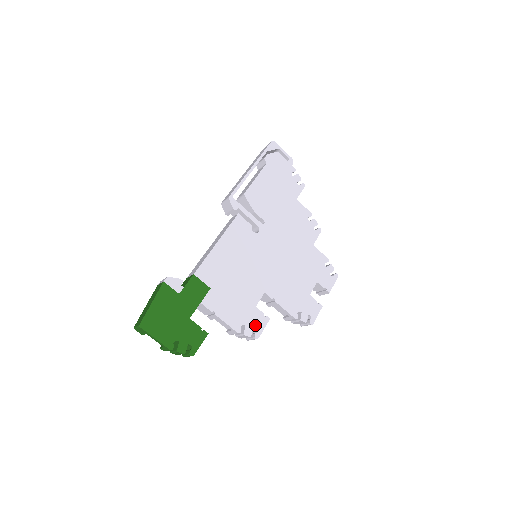
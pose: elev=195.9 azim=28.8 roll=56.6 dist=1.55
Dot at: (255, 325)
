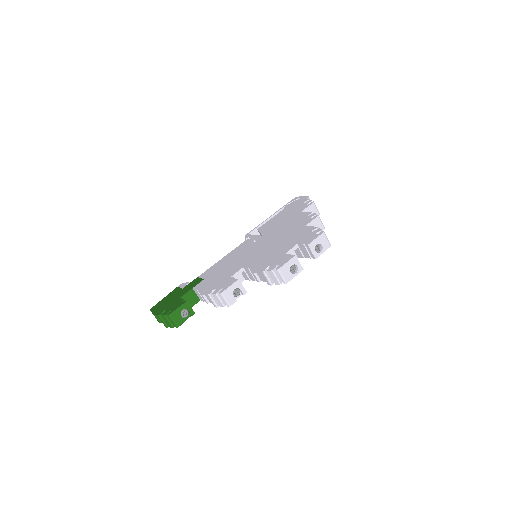
Dot at: (224, 286)
